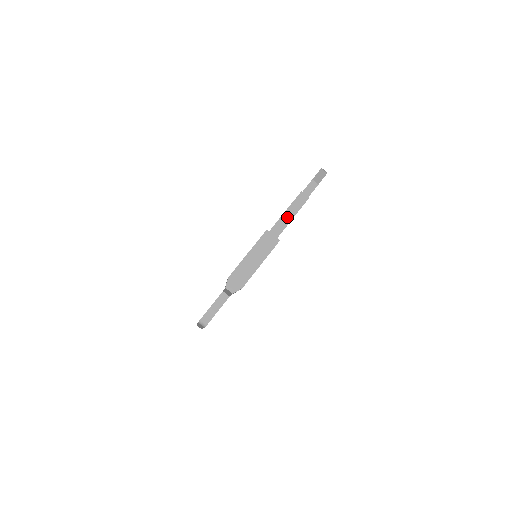
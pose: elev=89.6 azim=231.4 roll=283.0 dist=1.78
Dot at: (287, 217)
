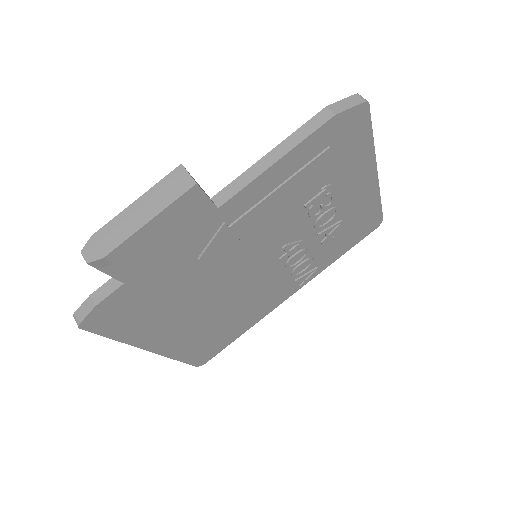
Dot at: (260, 166)
